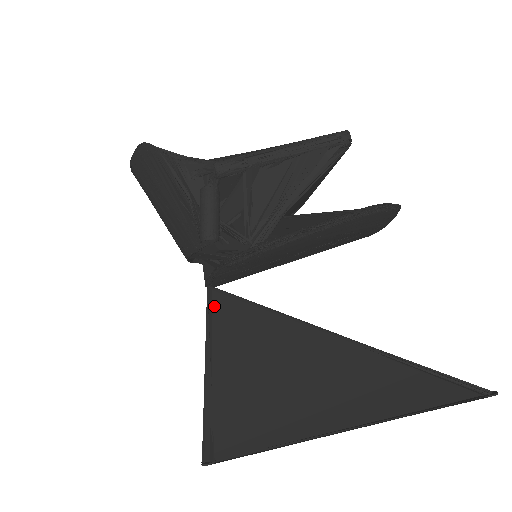
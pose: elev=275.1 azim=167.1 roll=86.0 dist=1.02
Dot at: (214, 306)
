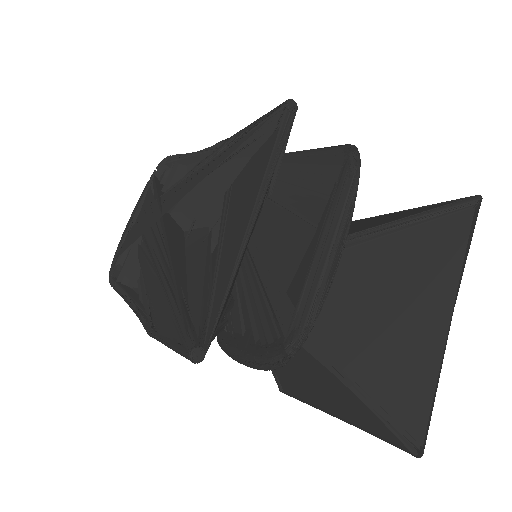
Dot at: occluded
